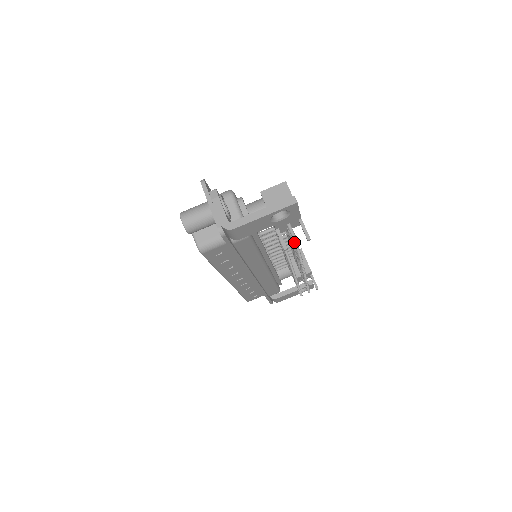
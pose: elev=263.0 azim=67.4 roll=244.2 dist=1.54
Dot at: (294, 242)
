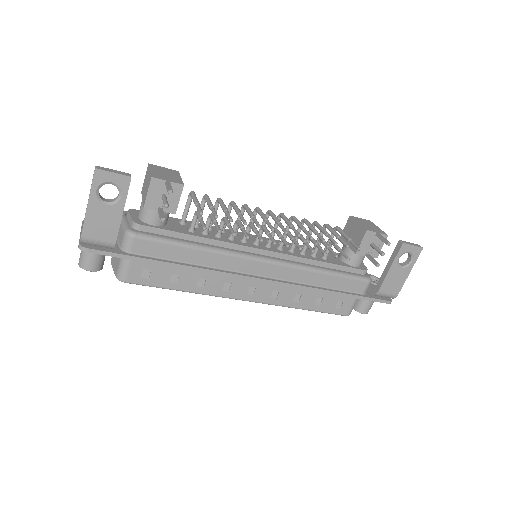
Dot at: occluded
